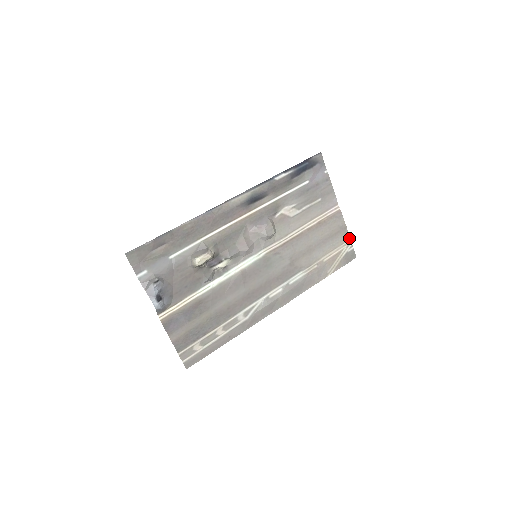
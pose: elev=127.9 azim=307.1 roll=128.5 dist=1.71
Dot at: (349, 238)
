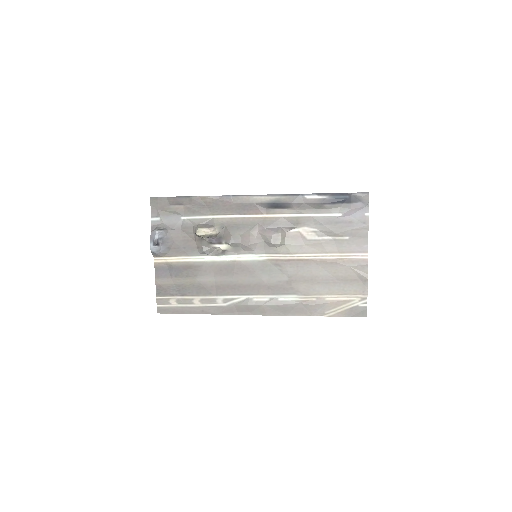
Dot at: (367, 293)
